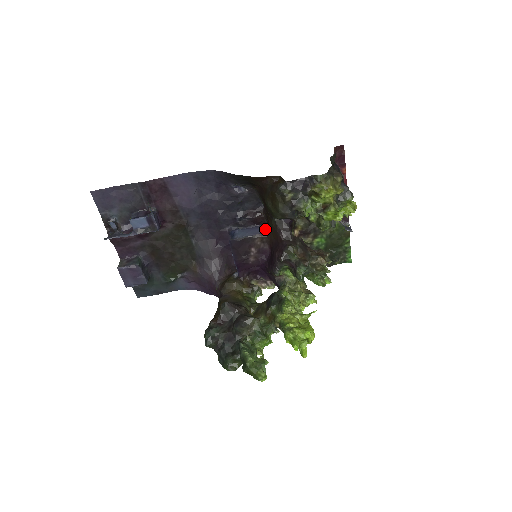
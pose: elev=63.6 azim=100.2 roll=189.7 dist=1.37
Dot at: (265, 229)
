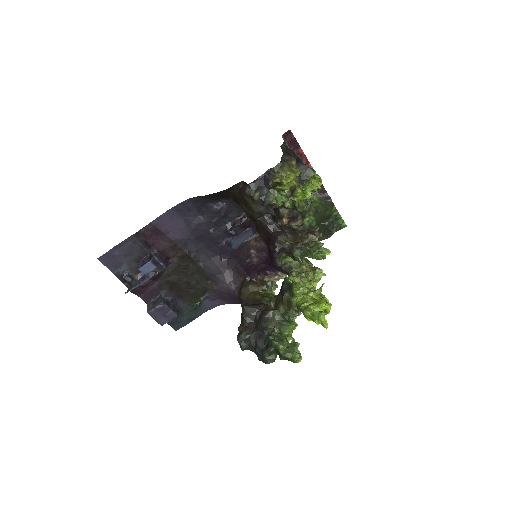
Dot at: (255, 229)
